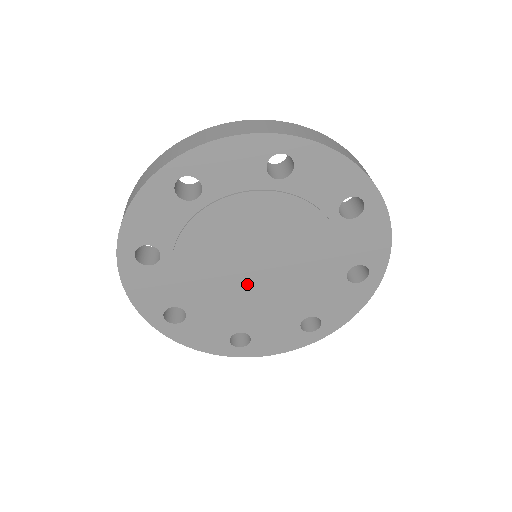
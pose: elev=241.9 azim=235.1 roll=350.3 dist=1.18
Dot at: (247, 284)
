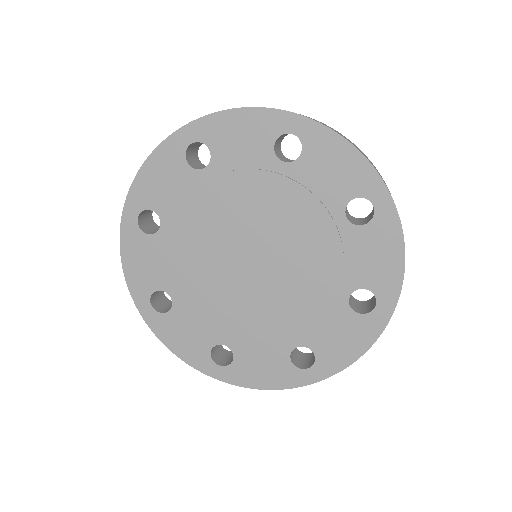
Dot at: (238, 281)
